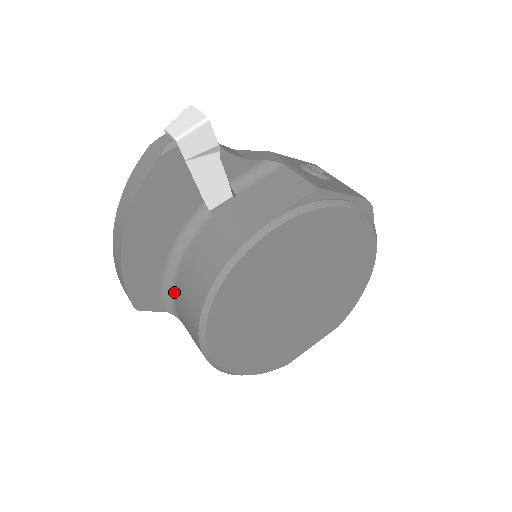
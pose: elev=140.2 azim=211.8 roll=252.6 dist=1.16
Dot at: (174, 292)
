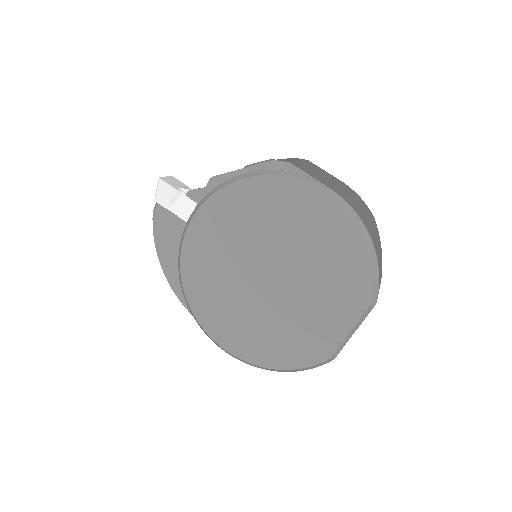
Dot at: occluded
